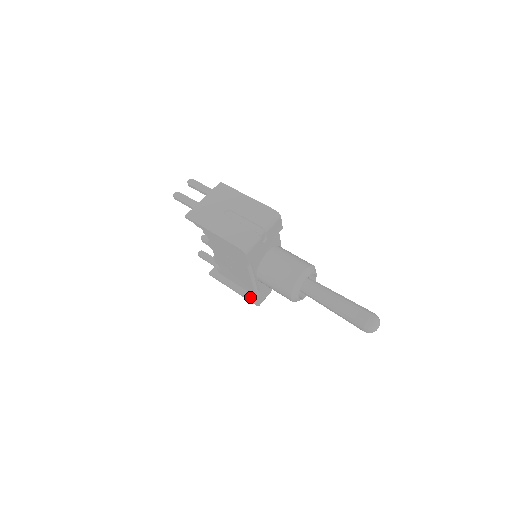
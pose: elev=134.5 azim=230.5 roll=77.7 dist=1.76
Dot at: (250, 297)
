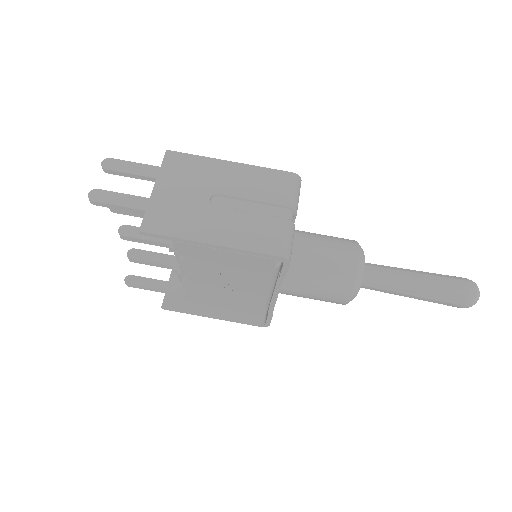
Dot at: (247, 319)
